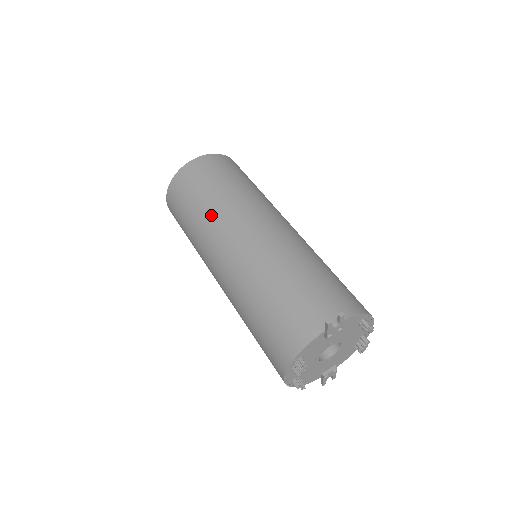
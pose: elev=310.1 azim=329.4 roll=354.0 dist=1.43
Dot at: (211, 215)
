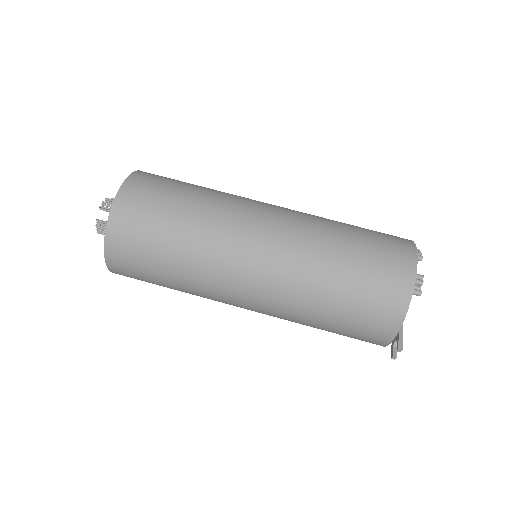
Dot at: occluded
